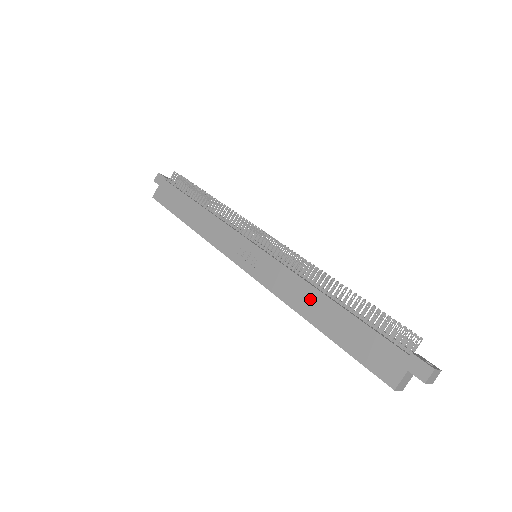
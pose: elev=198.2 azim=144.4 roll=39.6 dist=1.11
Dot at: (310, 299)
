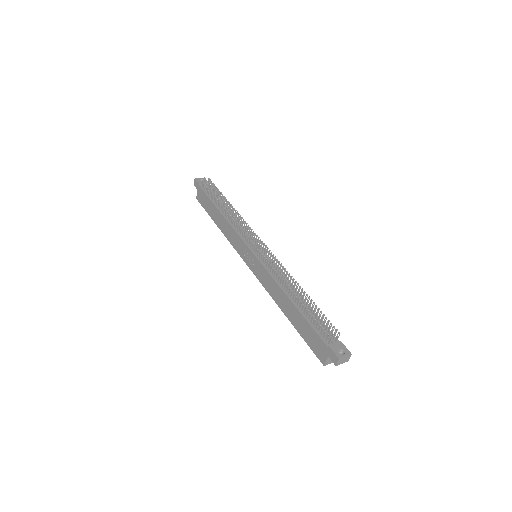
Dot at: (281, 298)
